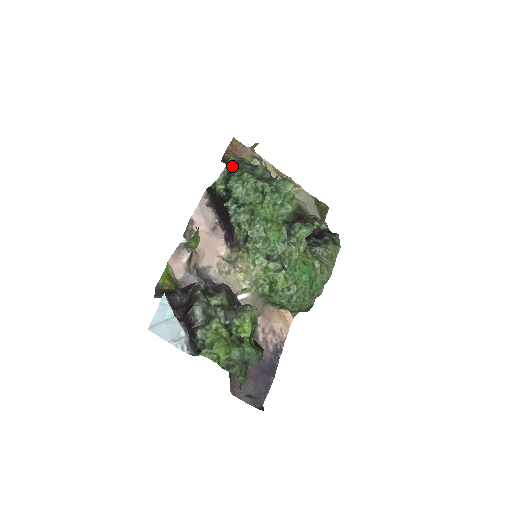
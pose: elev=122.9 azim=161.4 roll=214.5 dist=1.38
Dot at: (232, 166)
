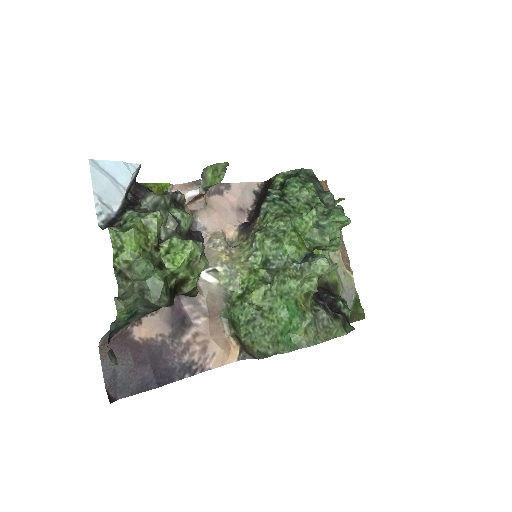
Dot at: (305, 174)
